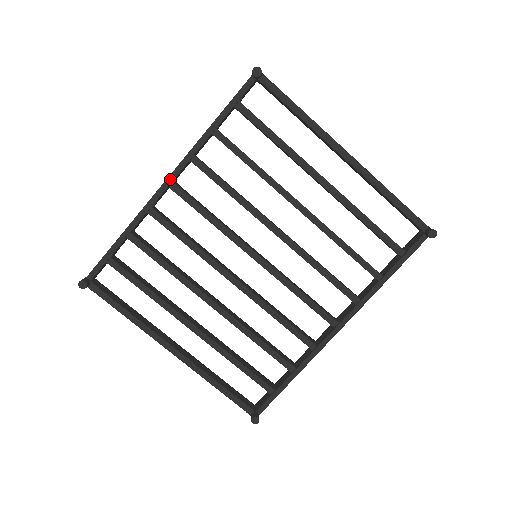
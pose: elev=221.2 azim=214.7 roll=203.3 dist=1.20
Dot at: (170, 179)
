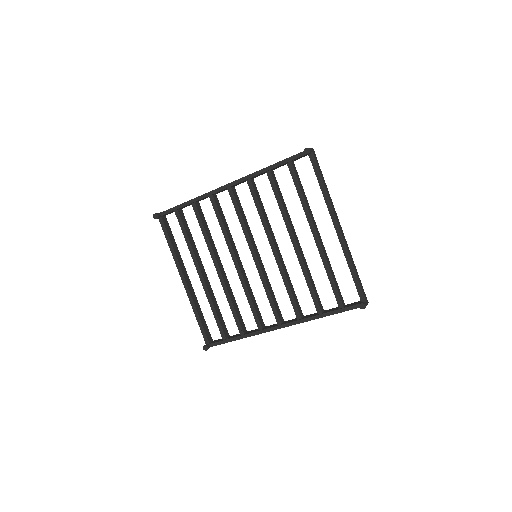
Dot at: (230, 185)
